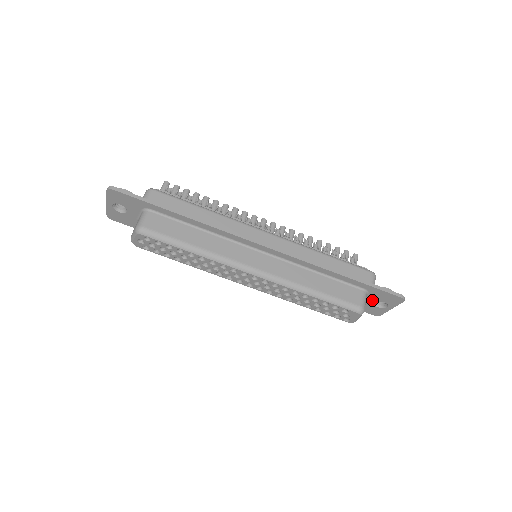
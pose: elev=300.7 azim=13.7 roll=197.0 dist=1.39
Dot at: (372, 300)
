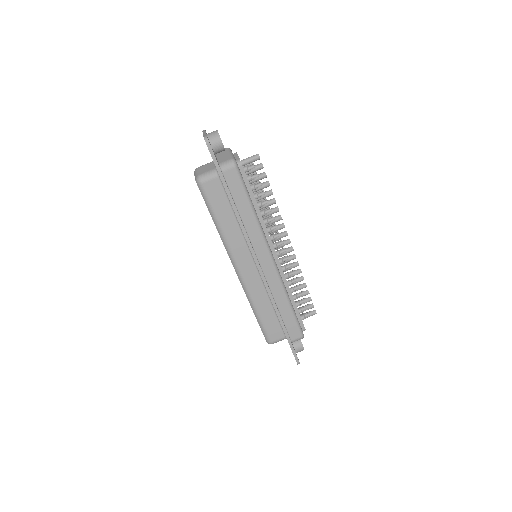
Dot at: occluded
